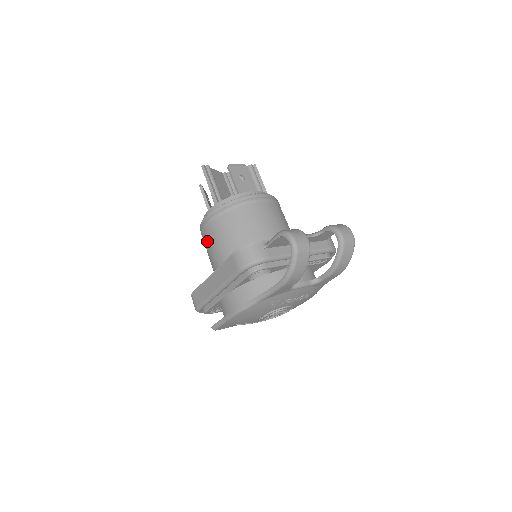
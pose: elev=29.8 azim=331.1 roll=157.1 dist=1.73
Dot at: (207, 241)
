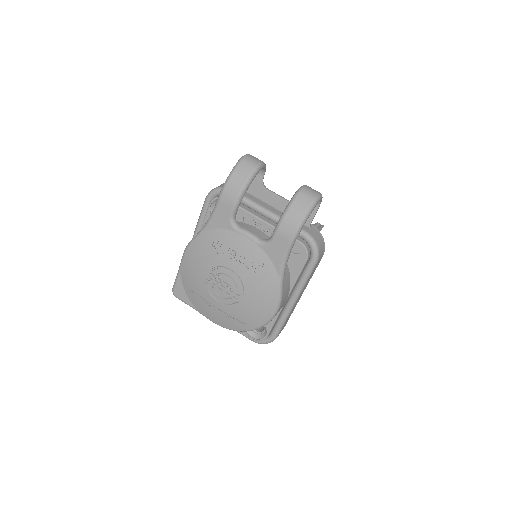
Dot at: occluded
